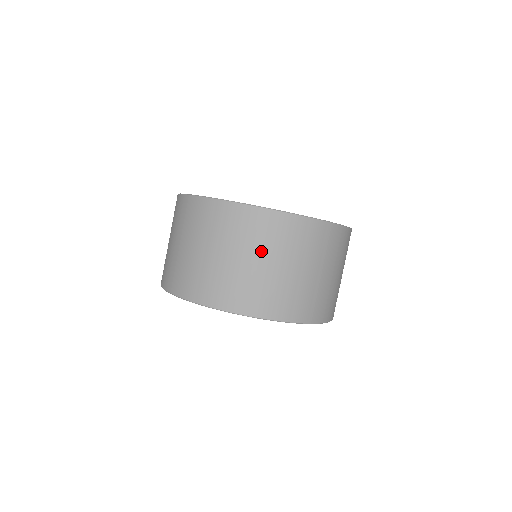
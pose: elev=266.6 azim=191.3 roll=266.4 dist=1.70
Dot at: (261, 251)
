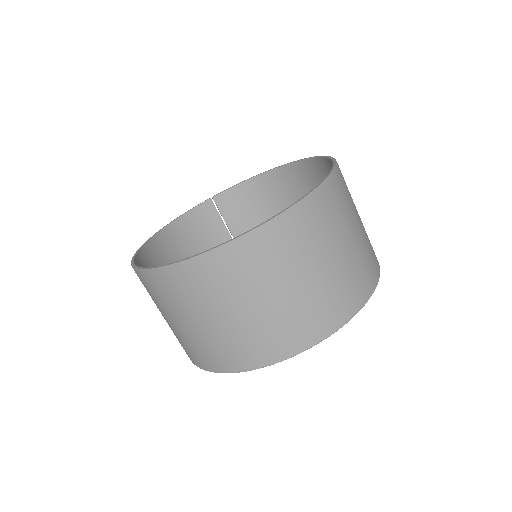
Dot at: (284, 275)
